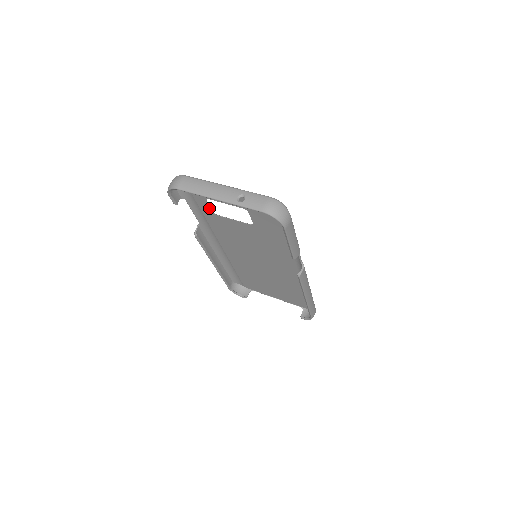
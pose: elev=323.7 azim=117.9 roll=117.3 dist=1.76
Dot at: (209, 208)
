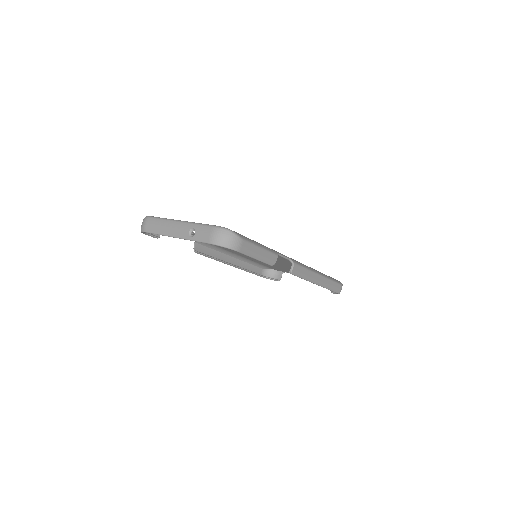
Dot at: occluded
